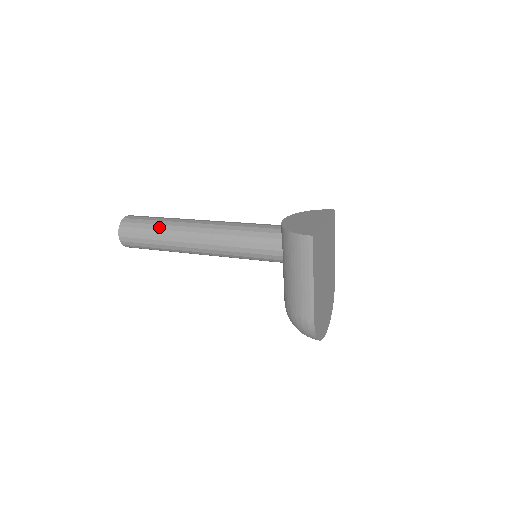
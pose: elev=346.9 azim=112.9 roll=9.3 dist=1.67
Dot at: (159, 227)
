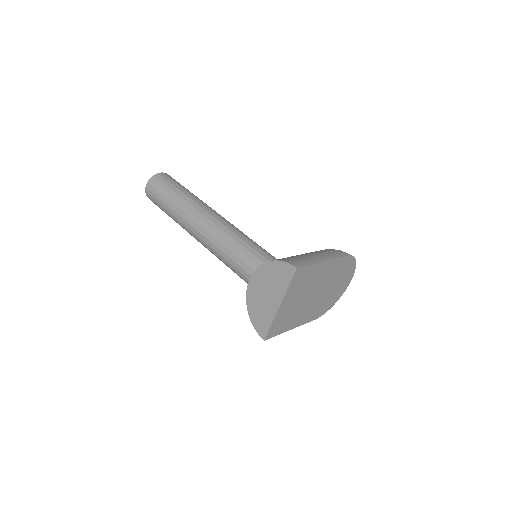
Dot at: occluded
